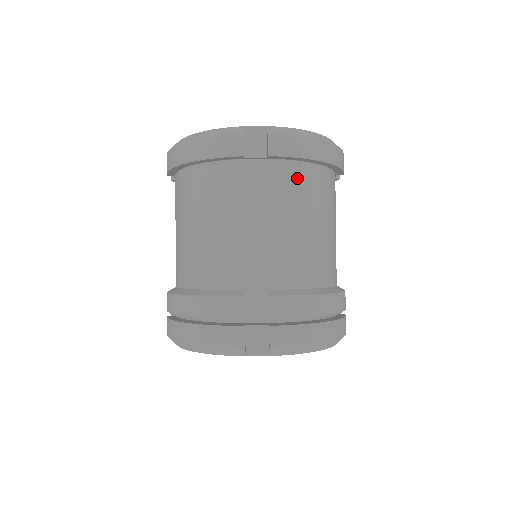
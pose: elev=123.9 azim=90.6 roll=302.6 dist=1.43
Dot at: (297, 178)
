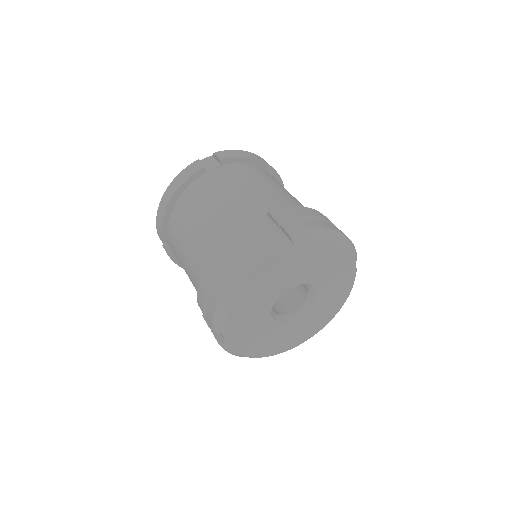
Dot at: (247, 169)
